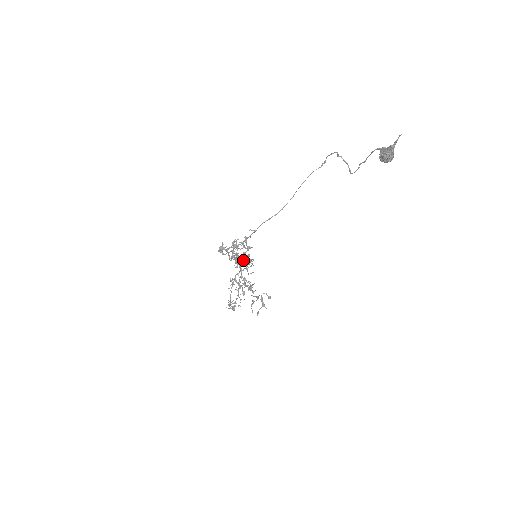
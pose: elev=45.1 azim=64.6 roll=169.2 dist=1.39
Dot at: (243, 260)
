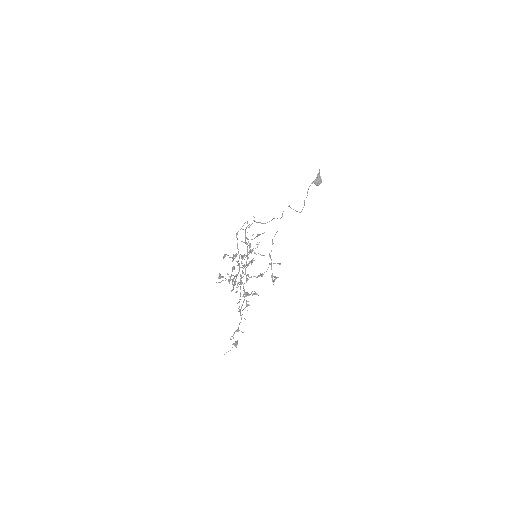
Dot at: occluded
